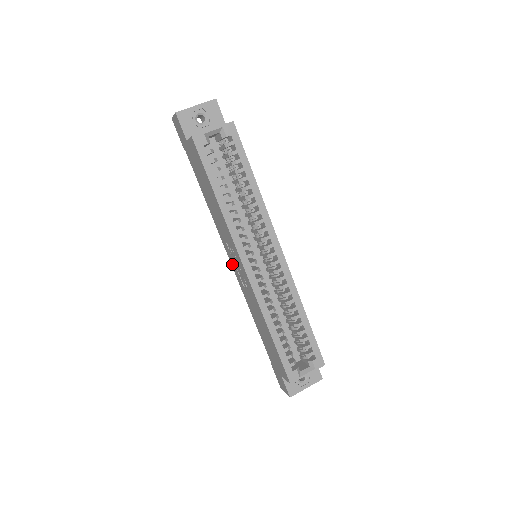
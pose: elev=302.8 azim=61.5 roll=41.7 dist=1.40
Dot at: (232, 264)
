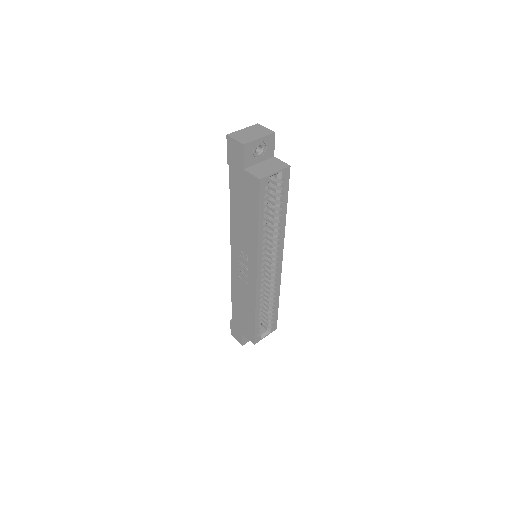
Dot at: (233, 258)
